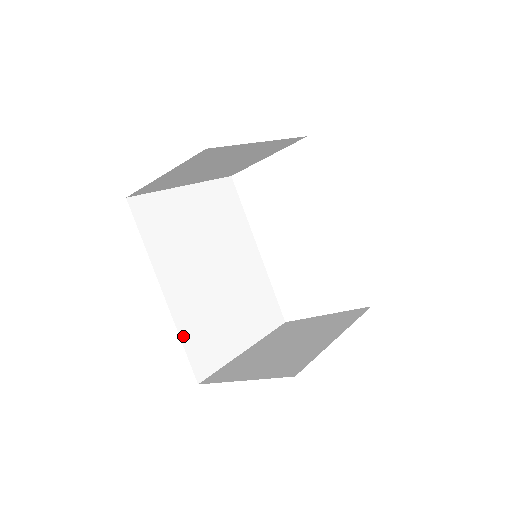
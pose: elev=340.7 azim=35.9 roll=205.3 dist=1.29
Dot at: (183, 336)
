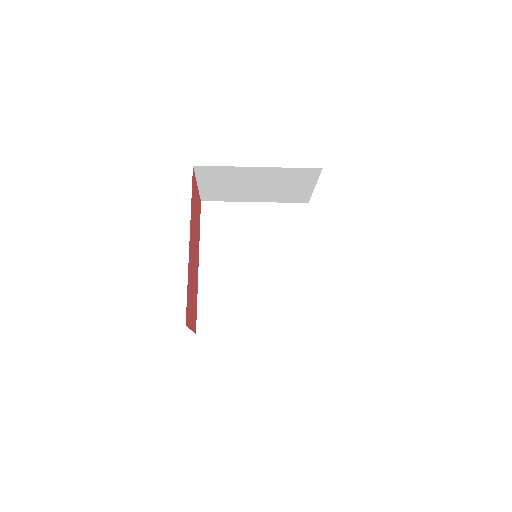
Dot at: (200, 298)
